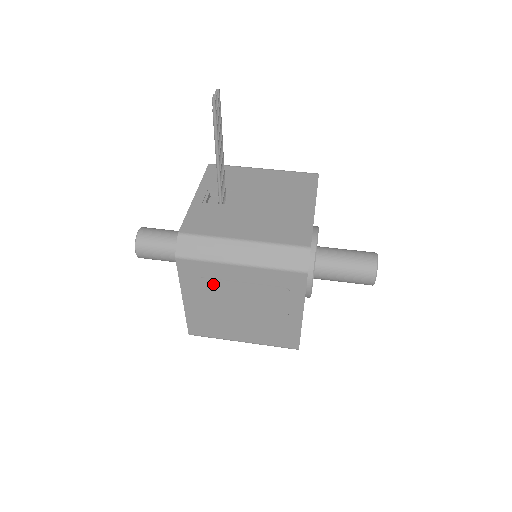
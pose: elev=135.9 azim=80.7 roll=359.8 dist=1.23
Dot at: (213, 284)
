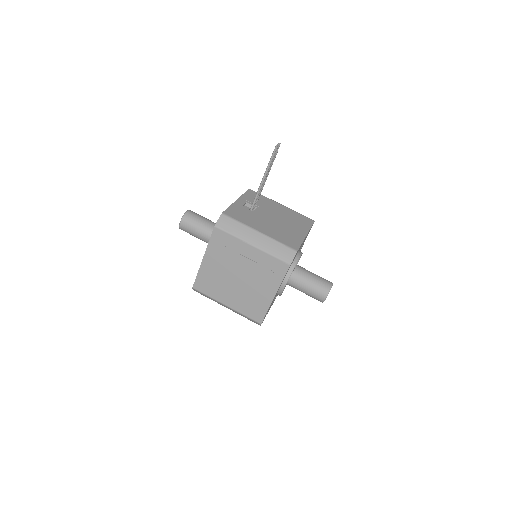
Dot at: (229, 253)
